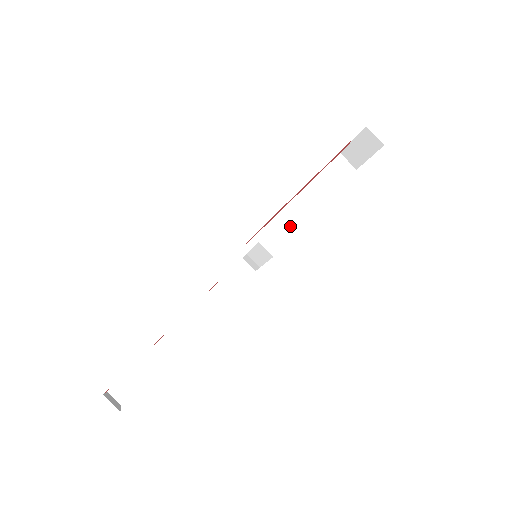
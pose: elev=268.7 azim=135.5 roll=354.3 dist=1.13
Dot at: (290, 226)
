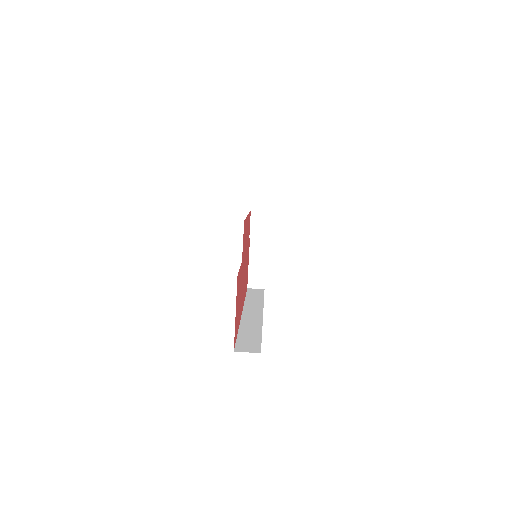
Dot at: occluded
